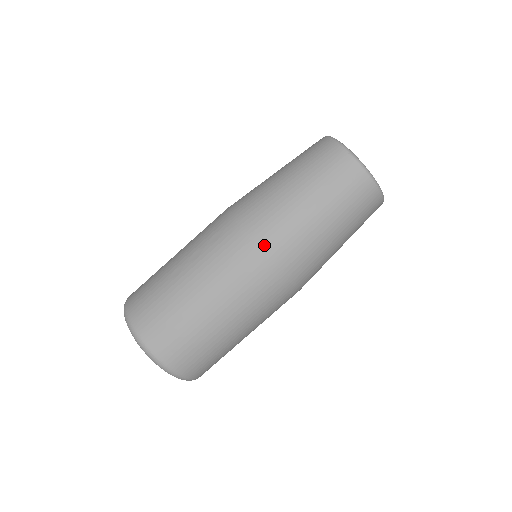
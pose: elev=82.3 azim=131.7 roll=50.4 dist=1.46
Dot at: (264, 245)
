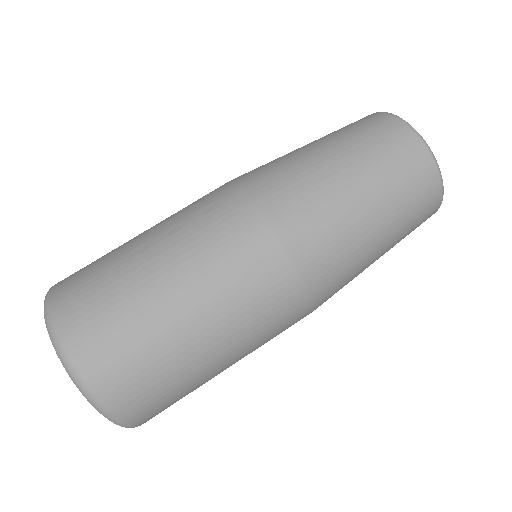
Dot at: (281, 224)
